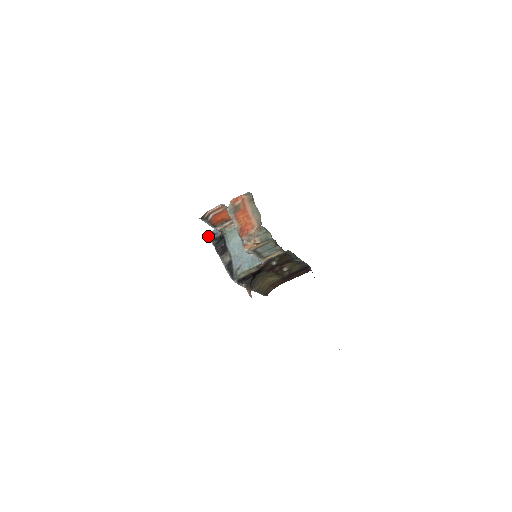
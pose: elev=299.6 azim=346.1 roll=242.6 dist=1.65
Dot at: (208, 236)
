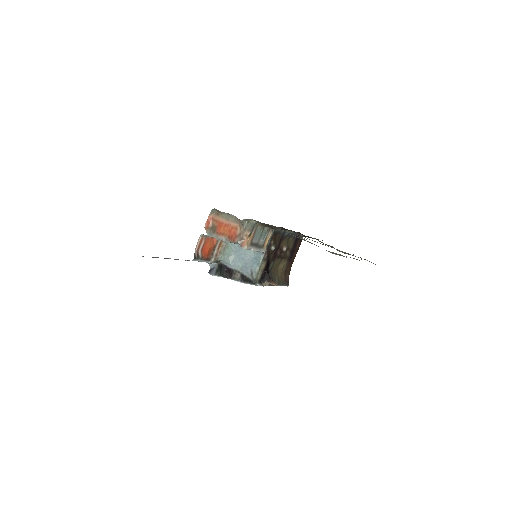
Dot at: (210, 274)
